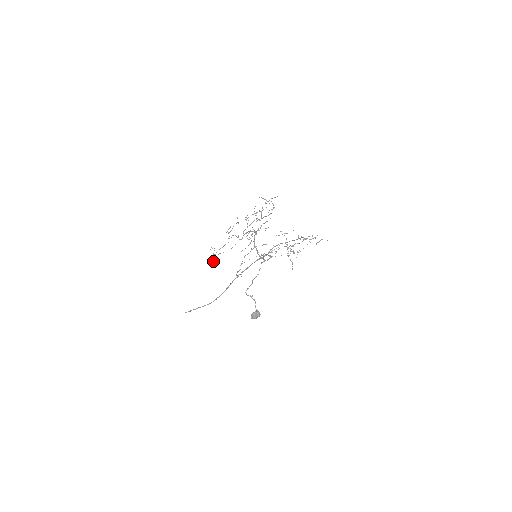
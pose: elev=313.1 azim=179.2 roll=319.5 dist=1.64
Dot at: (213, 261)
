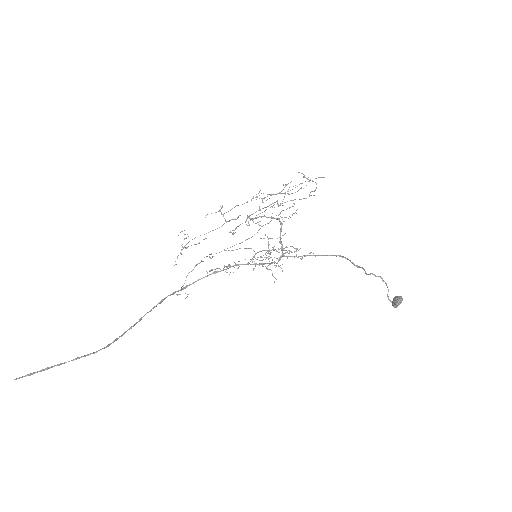
Dot at: occluded
